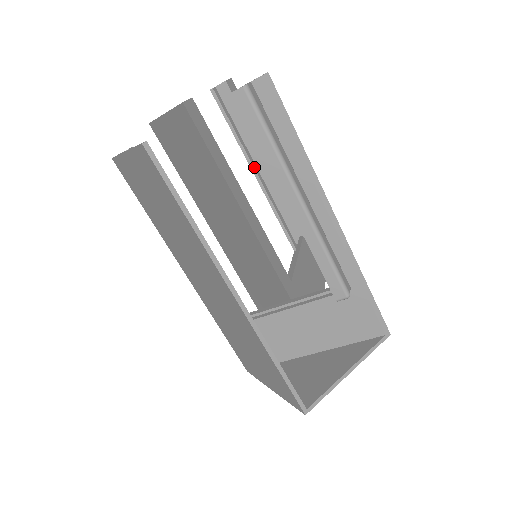
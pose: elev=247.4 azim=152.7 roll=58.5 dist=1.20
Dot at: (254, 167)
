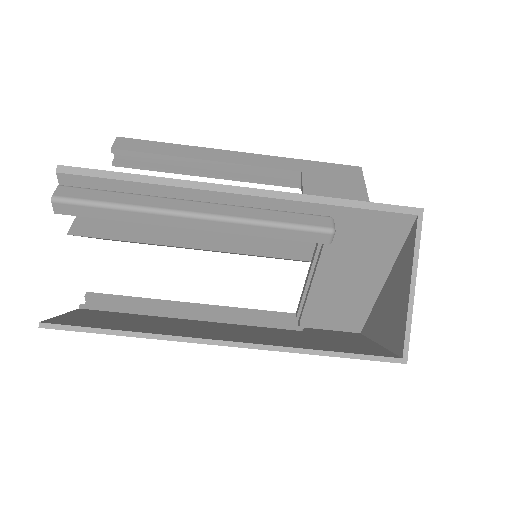
Dot at: (204, 173)
